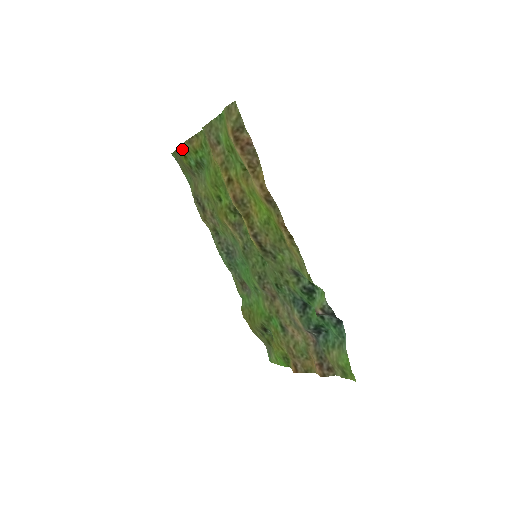
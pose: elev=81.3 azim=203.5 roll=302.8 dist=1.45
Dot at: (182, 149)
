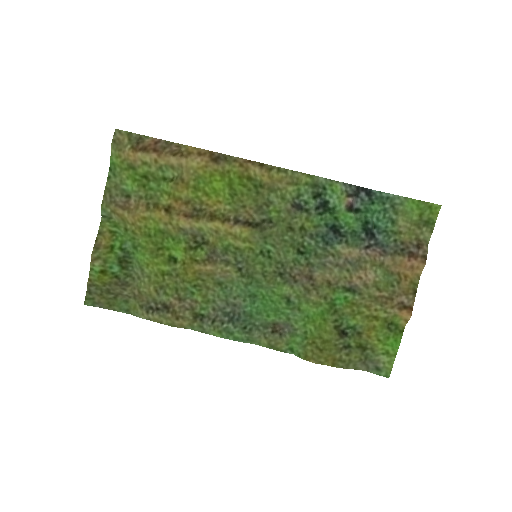
Dot at: (94, 273)
